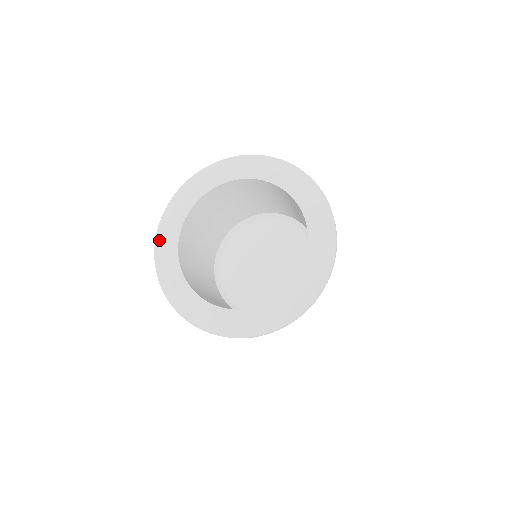
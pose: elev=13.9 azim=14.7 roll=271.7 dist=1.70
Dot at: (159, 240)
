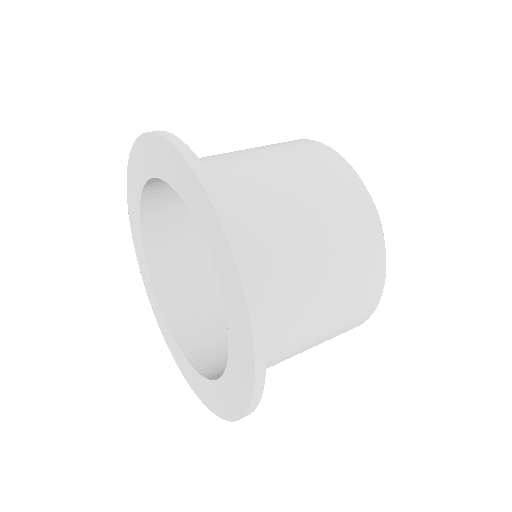
Dot at: (137, 255)
